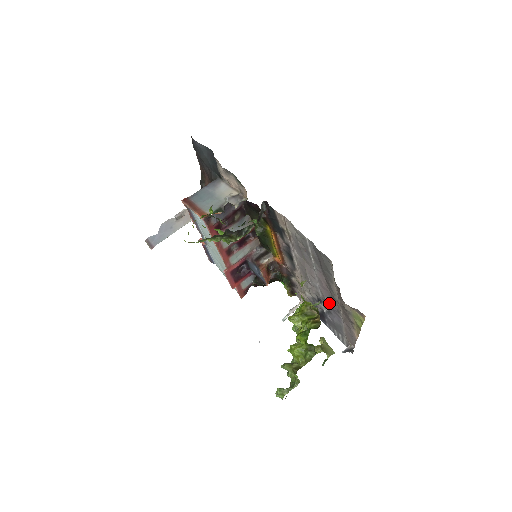
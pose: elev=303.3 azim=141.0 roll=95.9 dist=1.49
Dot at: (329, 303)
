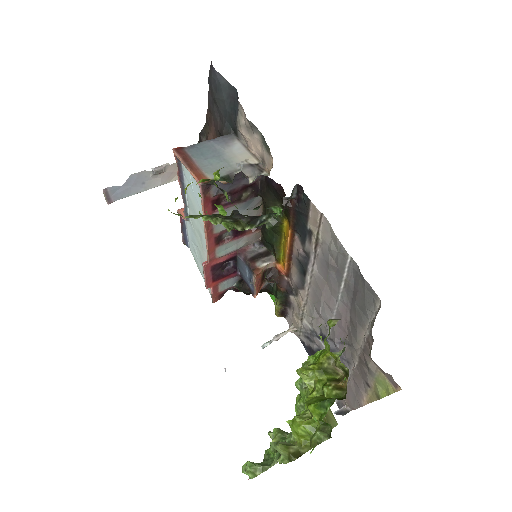
Dot at: (338, 347)
